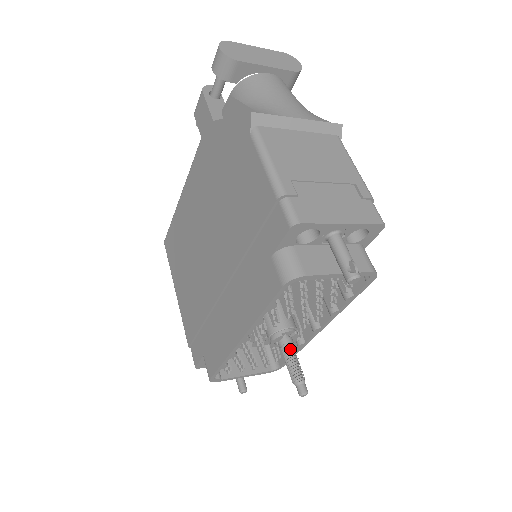
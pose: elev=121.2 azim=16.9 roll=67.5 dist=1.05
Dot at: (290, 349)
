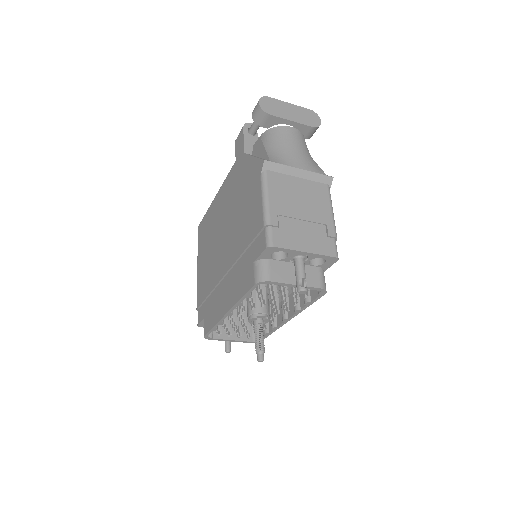
Dot at: (260, 328)
